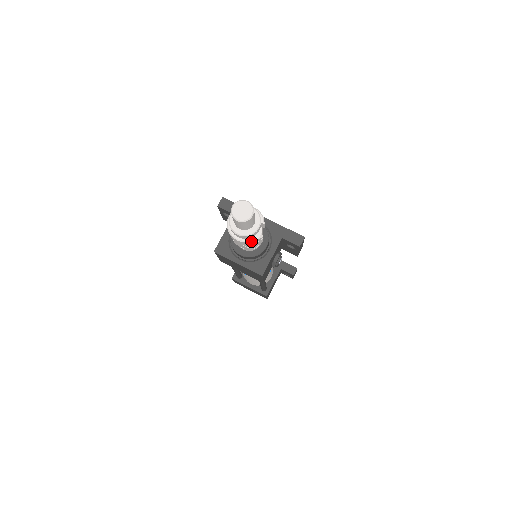
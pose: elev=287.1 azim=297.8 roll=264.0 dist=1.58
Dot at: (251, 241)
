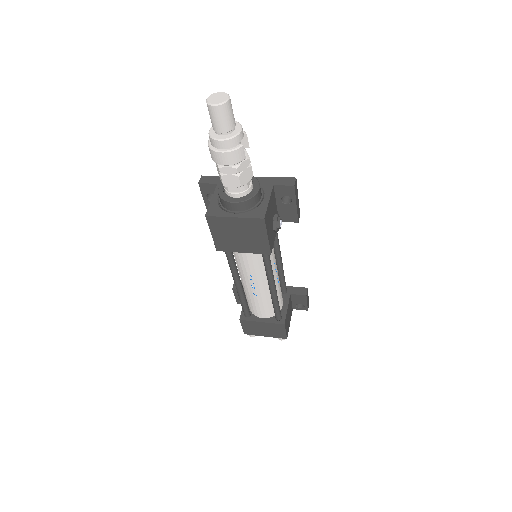
Dot at: (238, 150)
